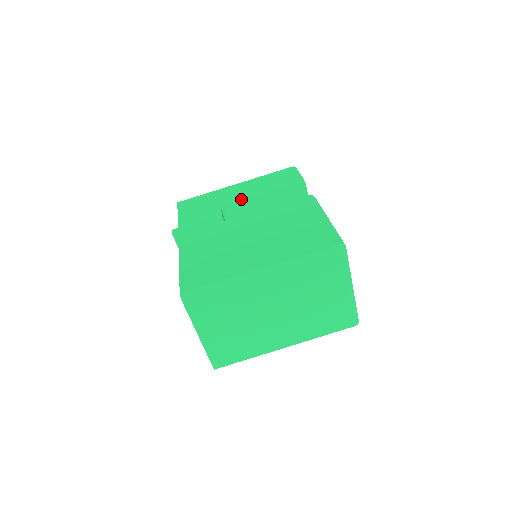
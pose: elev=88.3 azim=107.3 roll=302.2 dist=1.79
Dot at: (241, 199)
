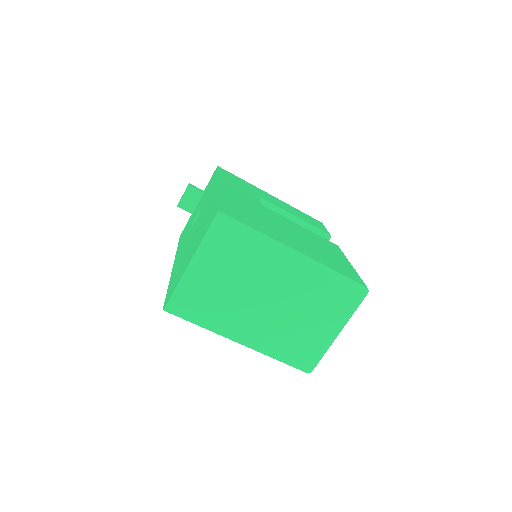
Dot at: (278, 205)
